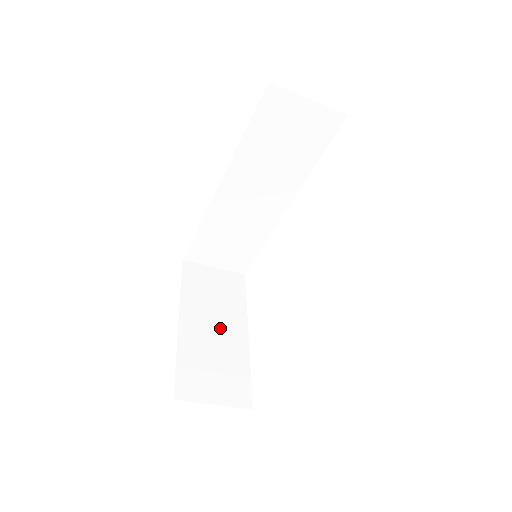
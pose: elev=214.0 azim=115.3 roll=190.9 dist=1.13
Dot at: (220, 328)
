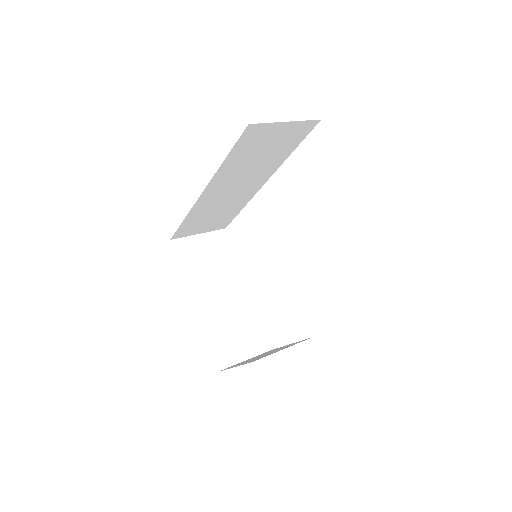
Dot at: (225, 293)
